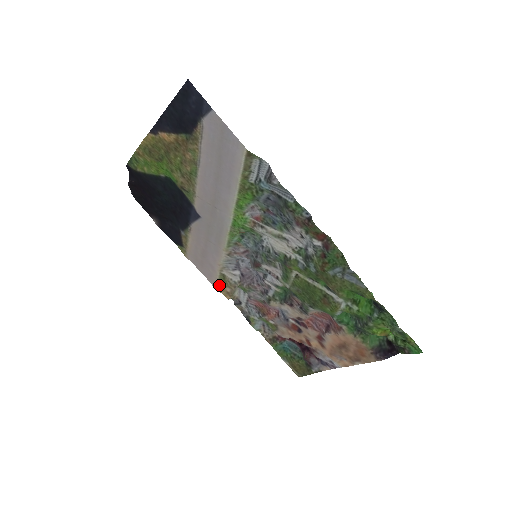
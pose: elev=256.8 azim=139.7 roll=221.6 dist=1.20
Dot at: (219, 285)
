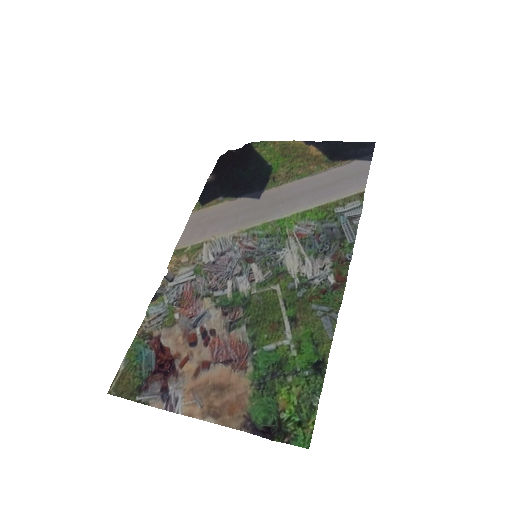
Dot at: (183, 250)
